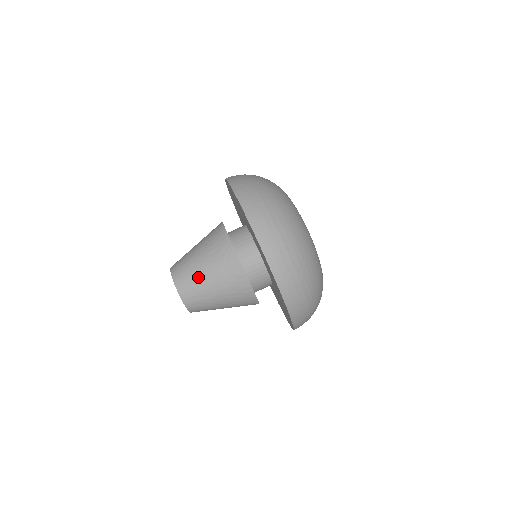
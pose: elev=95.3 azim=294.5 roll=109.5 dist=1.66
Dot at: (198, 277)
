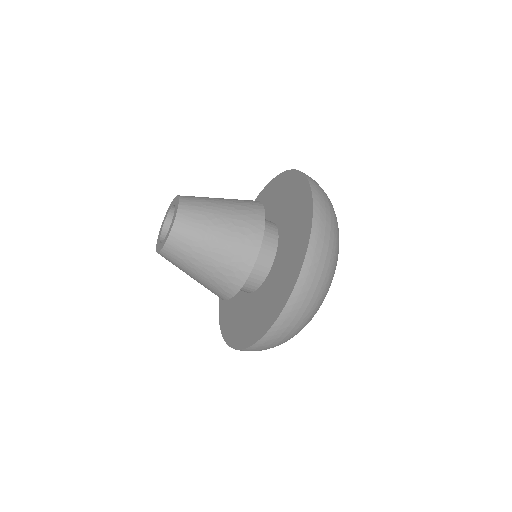
Dot at: (206, 230)
